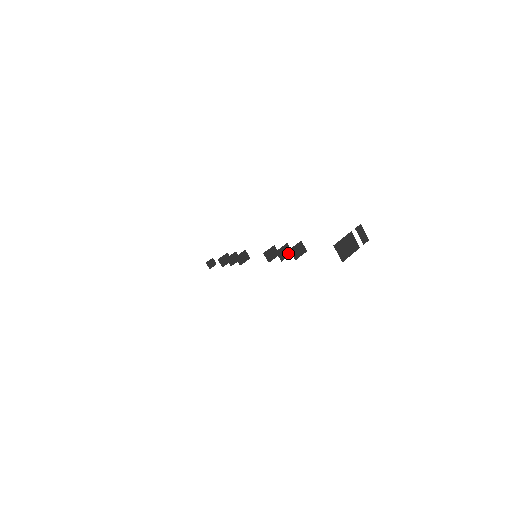
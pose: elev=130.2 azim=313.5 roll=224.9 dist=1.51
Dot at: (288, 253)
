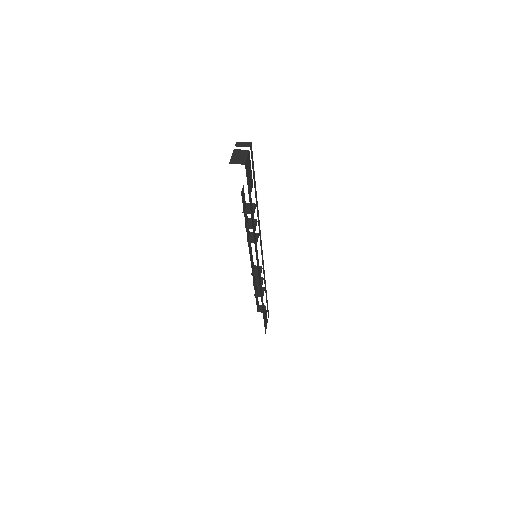
Dot at: (254, 222)
